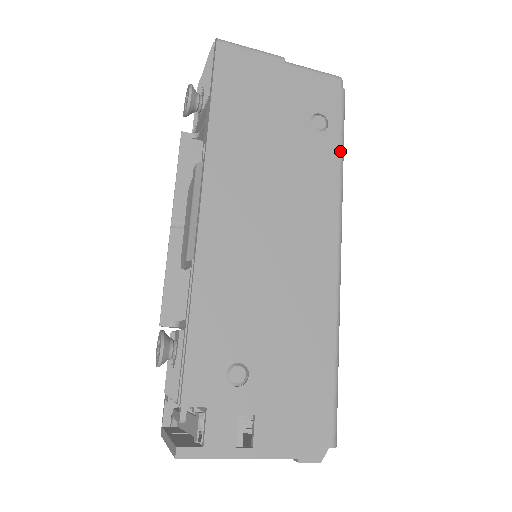
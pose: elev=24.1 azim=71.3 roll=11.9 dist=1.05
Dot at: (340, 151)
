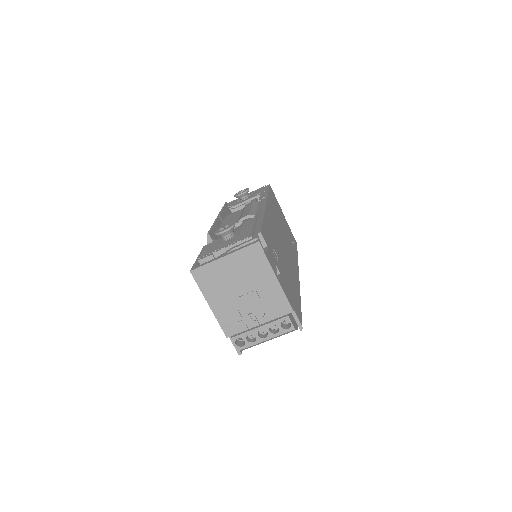
Dot at: occluded
